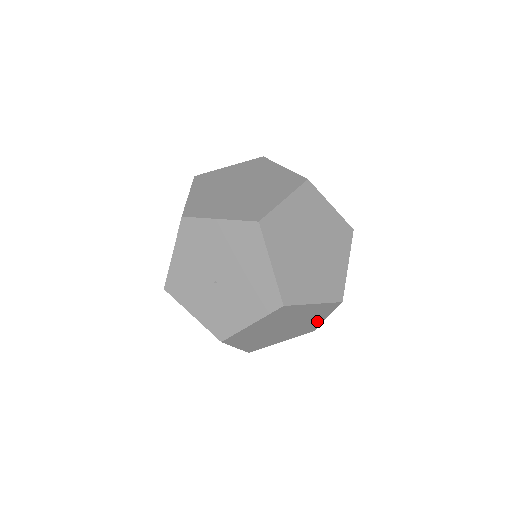
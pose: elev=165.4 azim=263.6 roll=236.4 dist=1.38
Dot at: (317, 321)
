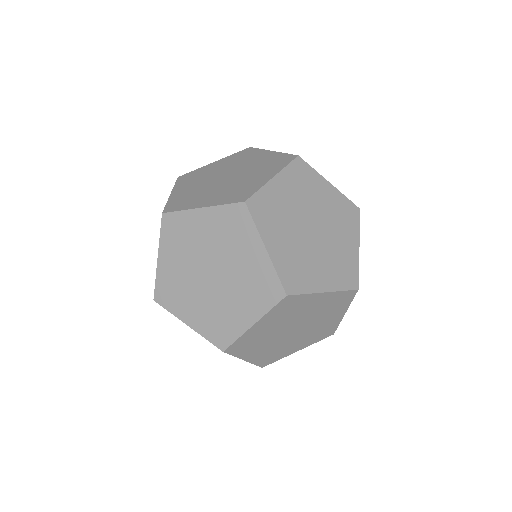
Dot at: occluded
